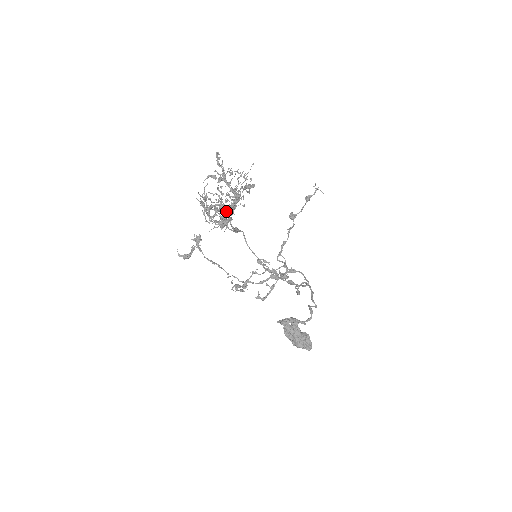
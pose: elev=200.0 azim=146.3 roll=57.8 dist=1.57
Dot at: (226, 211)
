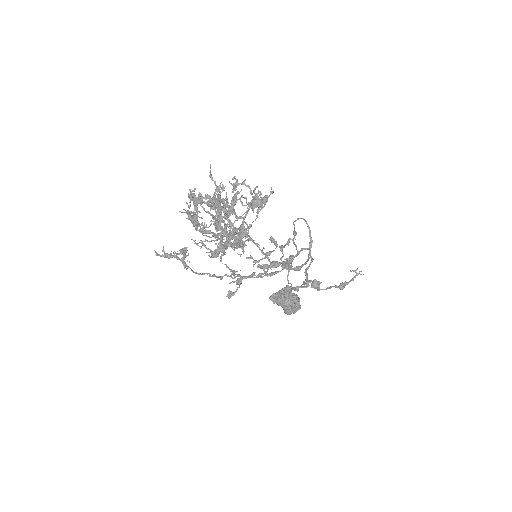
Dot at: occluded
